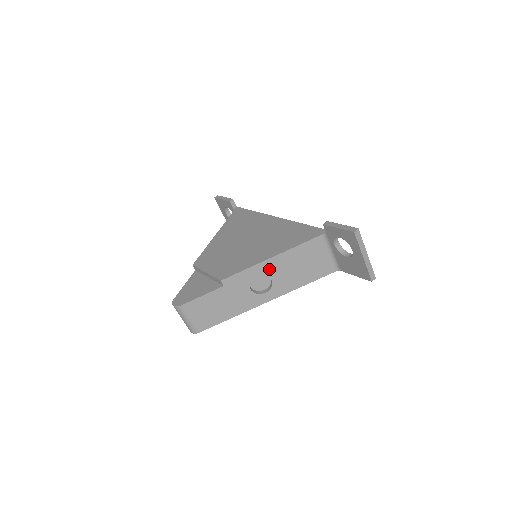
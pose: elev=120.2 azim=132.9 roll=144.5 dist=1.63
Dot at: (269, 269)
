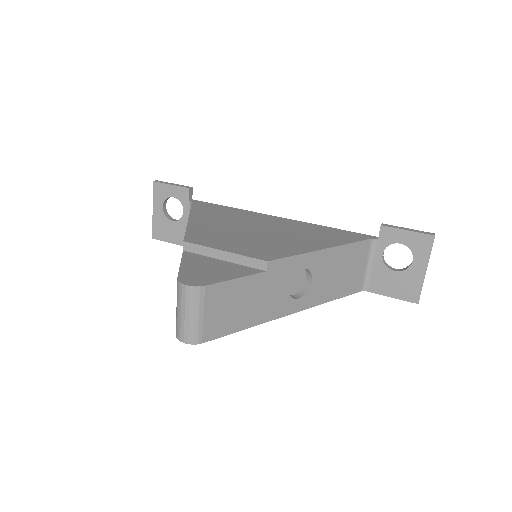
Dot at: (316, 264)
